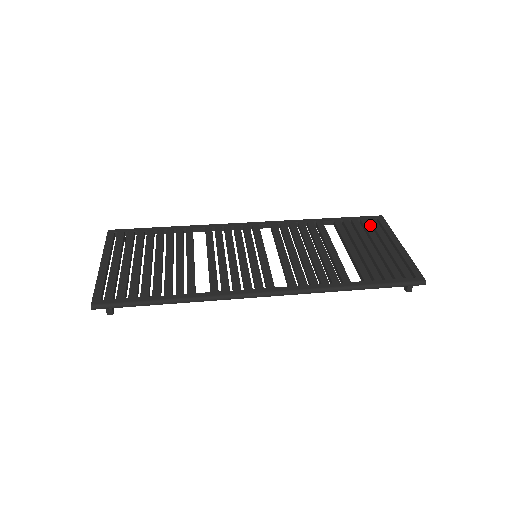
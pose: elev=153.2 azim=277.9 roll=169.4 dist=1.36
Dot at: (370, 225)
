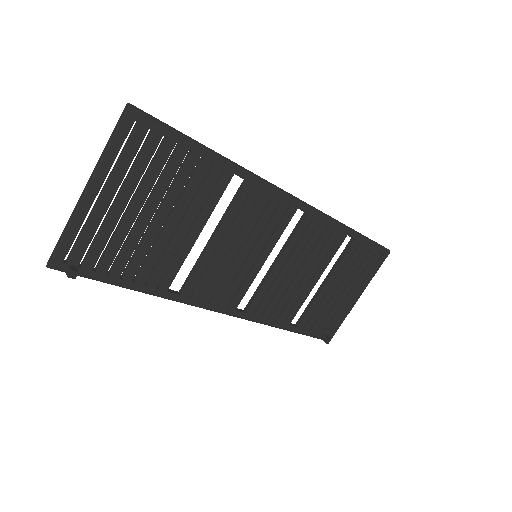
Dot at: occluded
